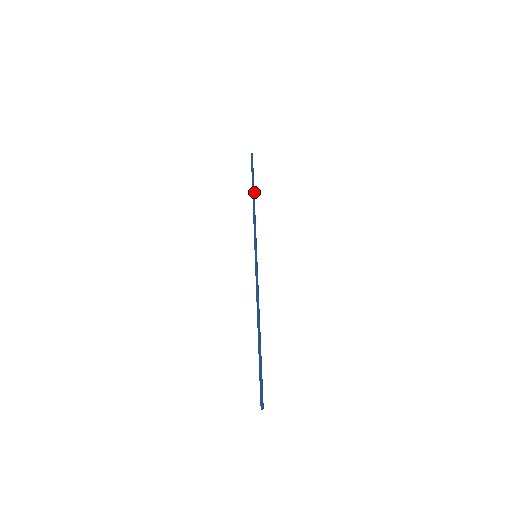
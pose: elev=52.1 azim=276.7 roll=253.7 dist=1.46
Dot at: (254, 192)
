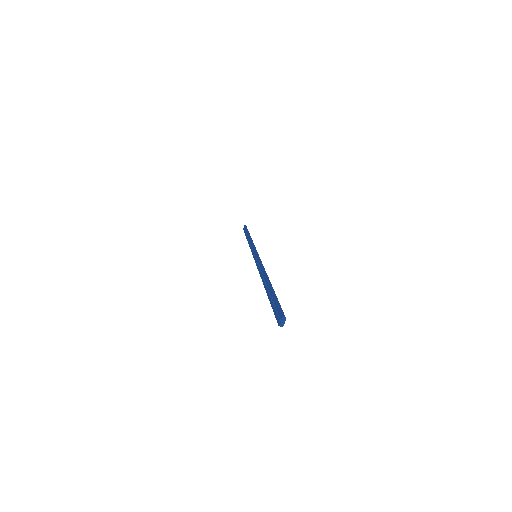
Dot at: occluded
